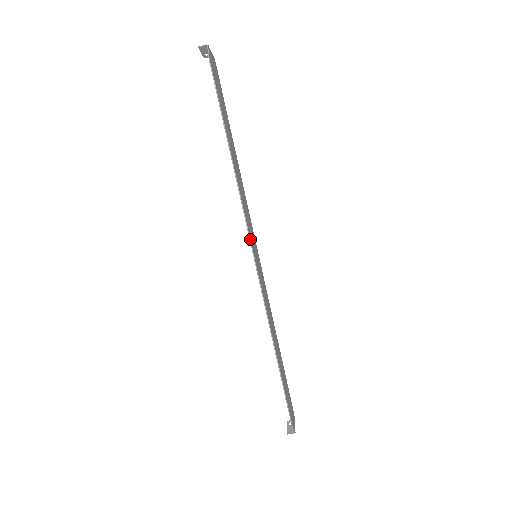
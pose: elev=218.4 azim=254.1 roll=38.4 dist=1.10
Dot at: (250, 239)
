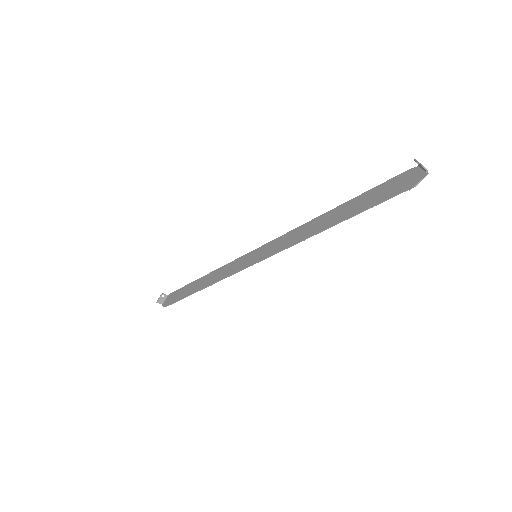
Dot at: occluded
